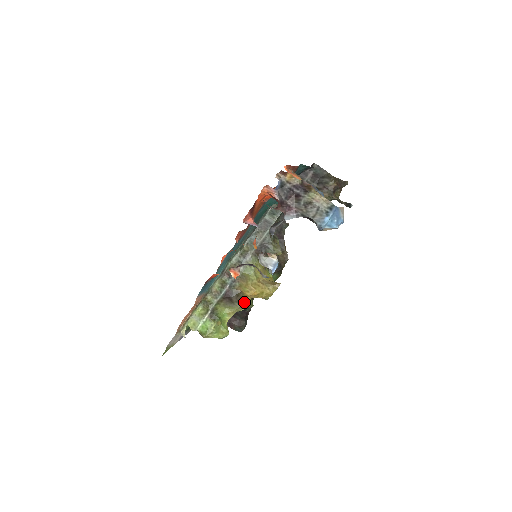
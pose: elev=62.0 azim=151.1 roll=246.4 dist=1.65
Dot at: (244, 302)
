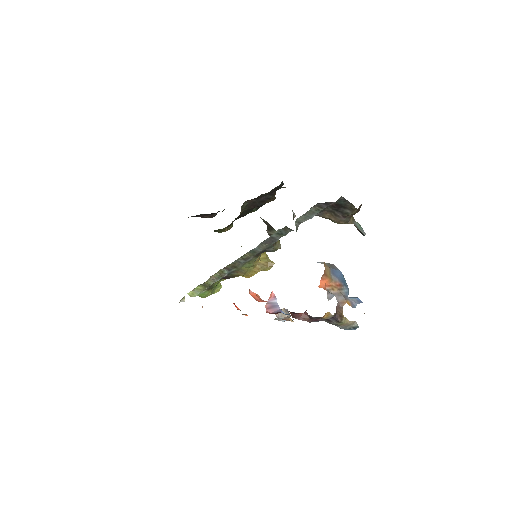
Dot at: occluded
